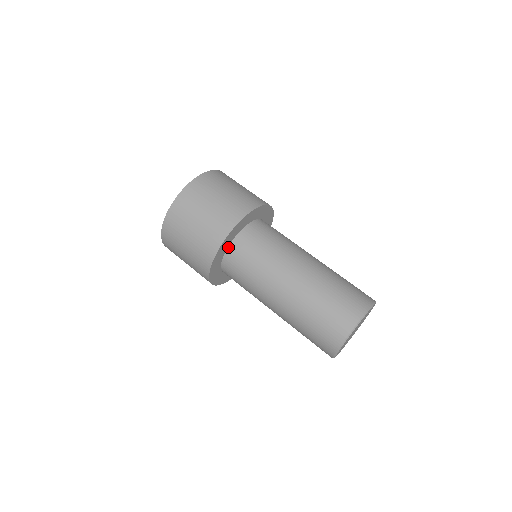
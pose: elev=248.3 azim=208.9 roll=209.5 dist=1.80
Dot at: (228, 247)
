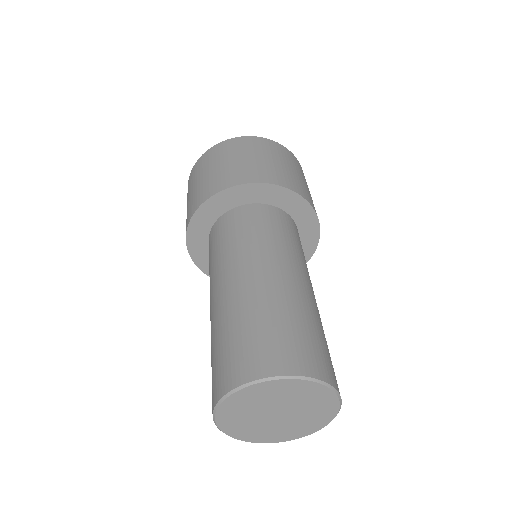
Dot at: (243, 205)
